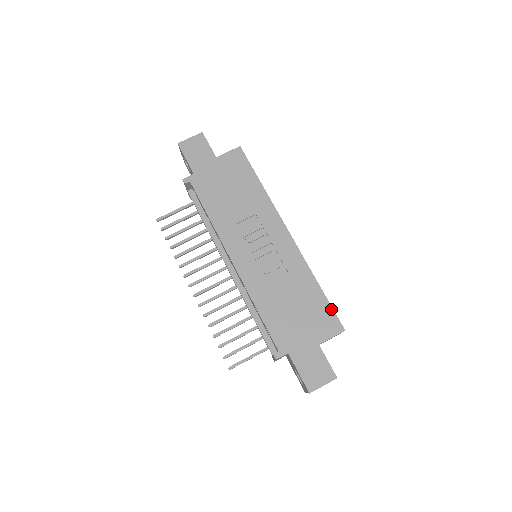
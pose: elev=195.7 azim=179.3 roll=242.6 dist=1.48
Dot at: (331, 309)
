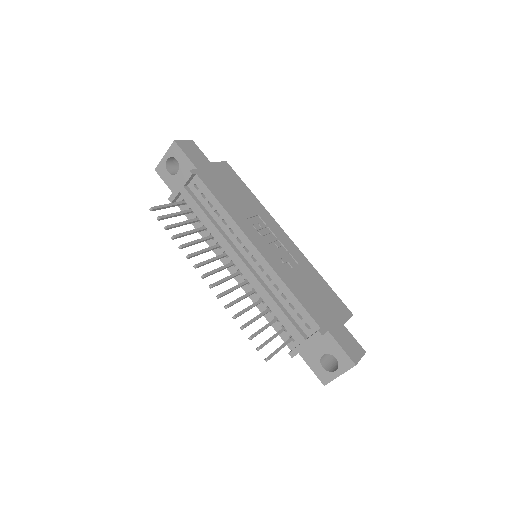
Dot at: (338, 297)
